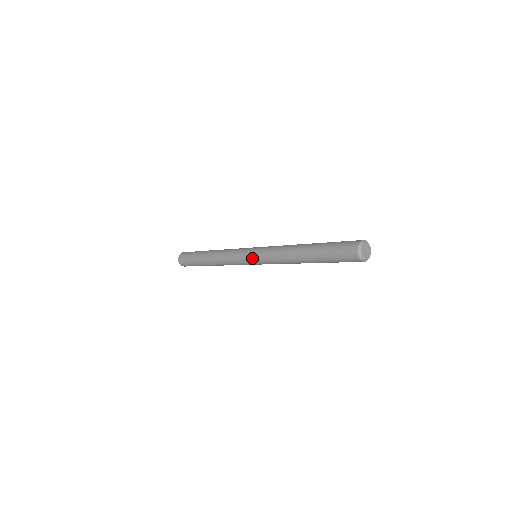
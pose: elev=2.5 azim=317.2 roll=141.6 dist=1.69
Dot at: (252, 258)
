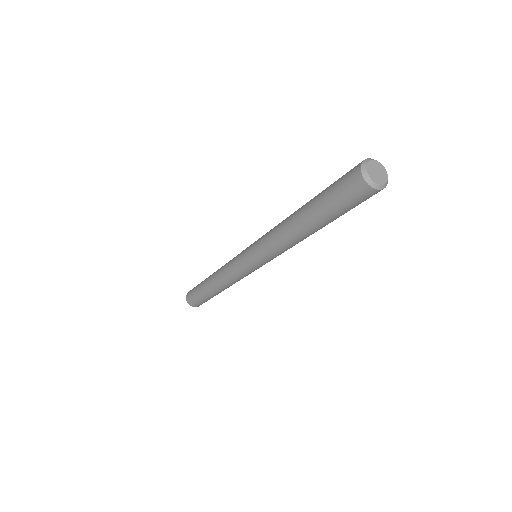
Dot at: (252, 263)
